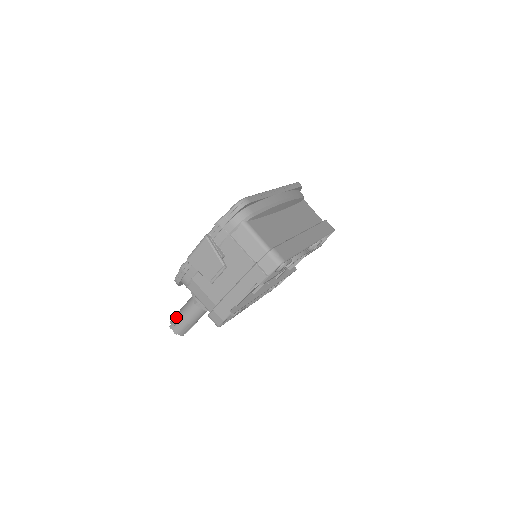
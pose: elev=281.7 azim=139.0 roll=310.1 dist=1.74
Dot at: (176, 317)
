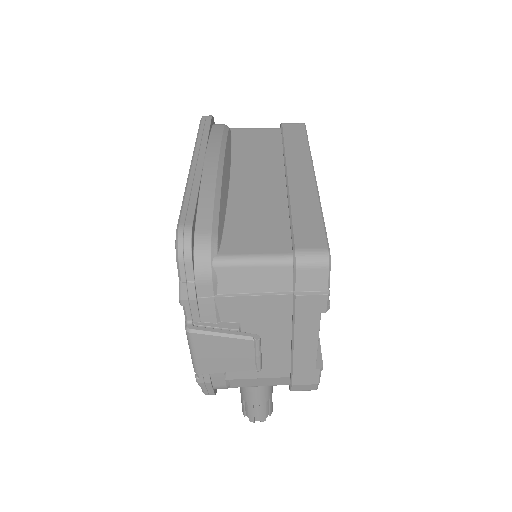
Dot at: (245, 407)
